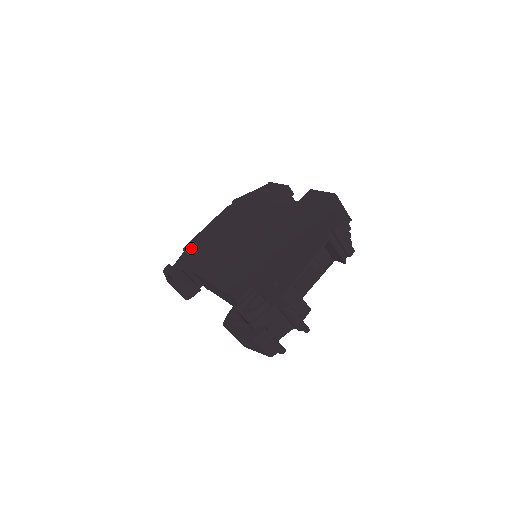
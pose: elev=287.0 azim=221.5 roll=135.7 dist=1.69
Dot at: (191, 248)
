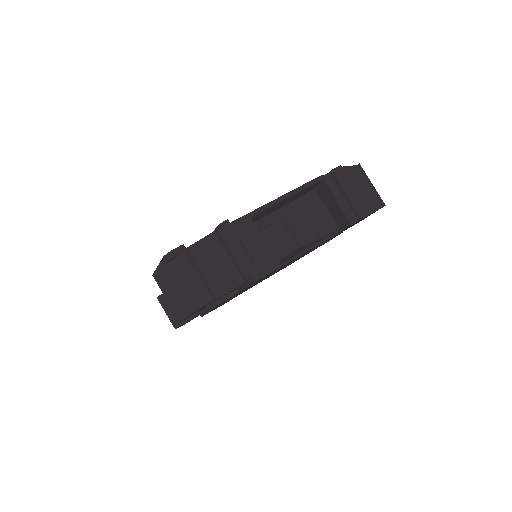
Dot at: occluded
